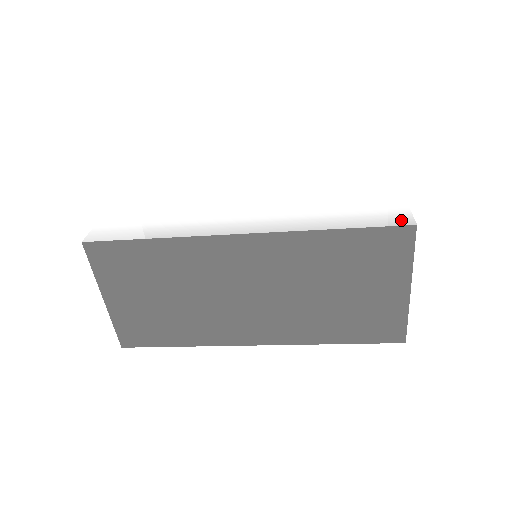
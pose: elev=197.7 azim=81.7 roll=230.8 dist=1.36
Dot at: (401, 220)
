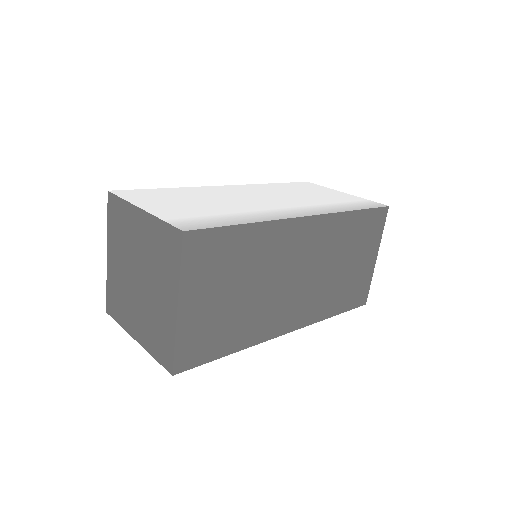
Dot at: (378, 204)
